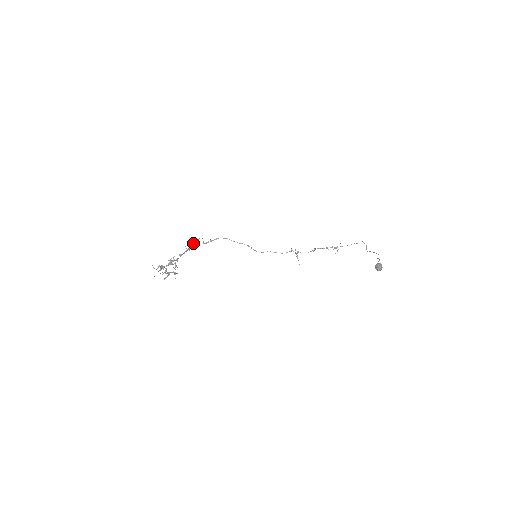
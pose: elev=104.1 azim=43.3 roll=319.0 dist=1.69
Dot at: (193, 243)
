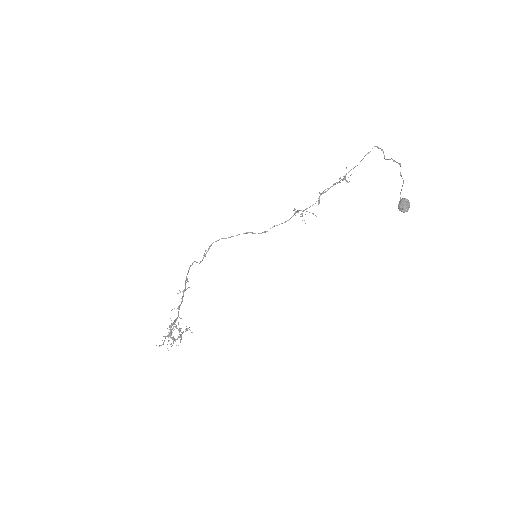
Dot at: occluded
